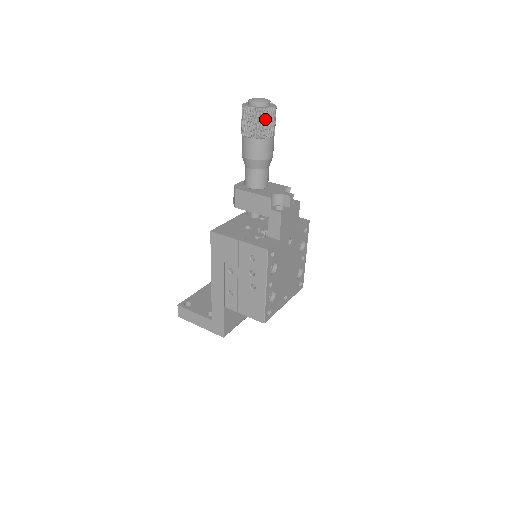
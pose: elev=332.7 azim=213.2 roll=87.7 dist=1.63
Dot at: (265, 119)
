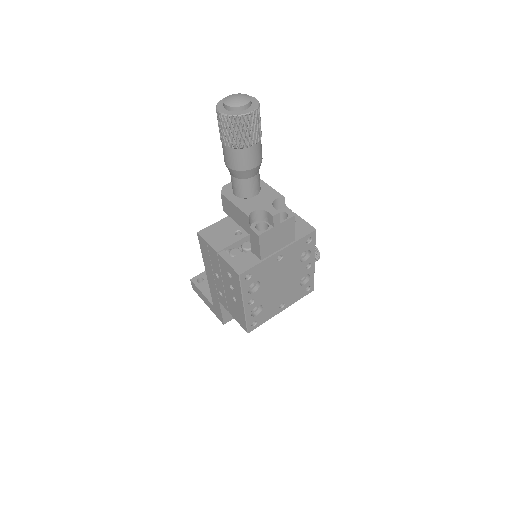
Dot at: (239, 127)
